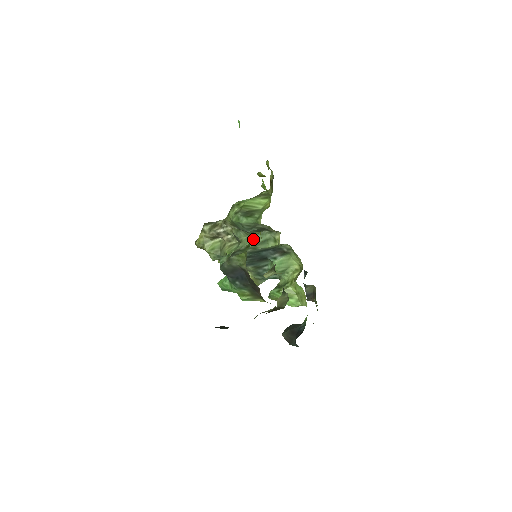
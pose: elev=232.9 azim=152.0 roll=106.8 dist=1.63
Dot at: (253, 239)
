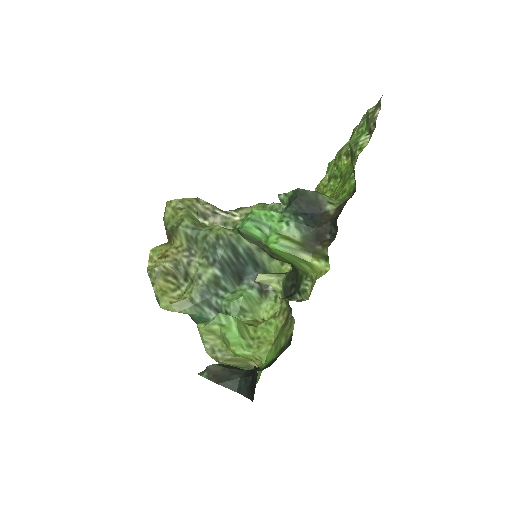
Dot at: occluded
